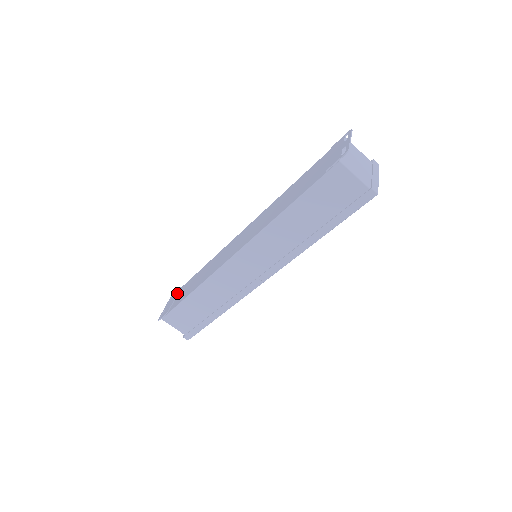
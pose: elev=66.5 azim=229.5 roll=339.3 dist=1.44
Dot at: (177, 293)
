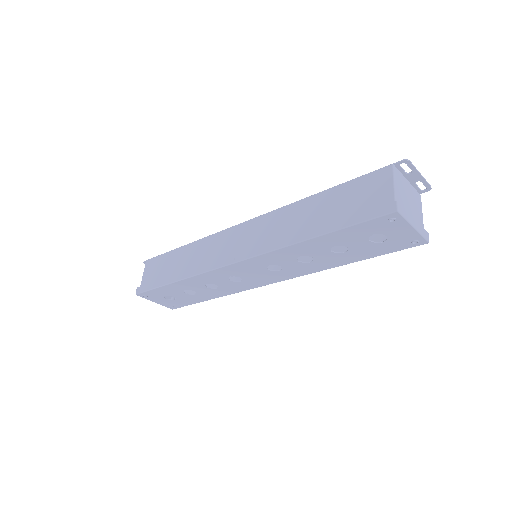
Dot at: occluded
